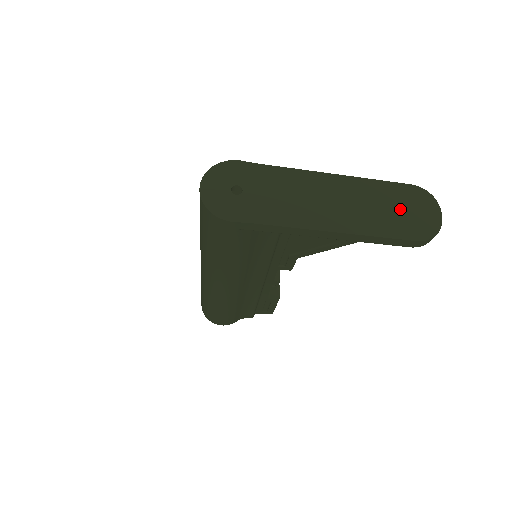
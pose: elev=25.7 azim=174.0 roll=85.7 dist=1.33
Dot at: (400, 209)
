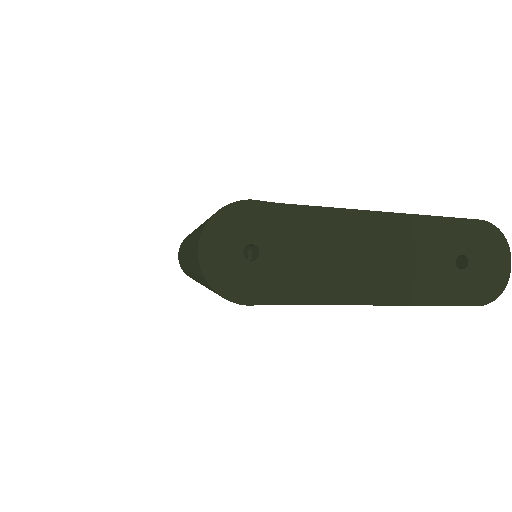
Dot at: (461, 256)
